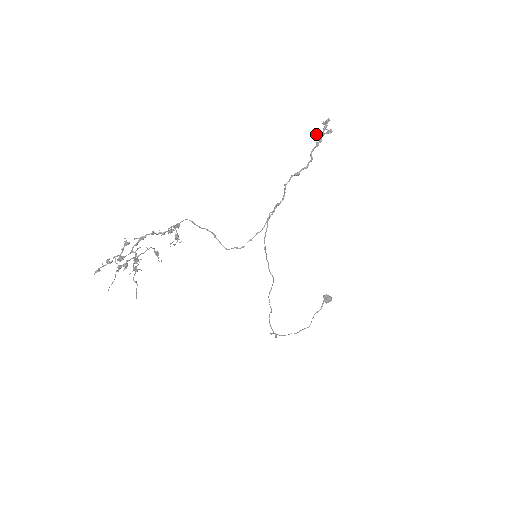
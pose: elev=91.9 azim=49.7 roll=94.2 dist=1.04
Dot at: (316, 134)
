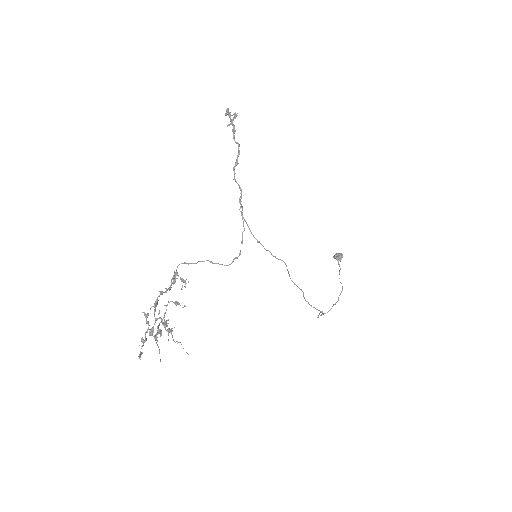
Dot at: (227, 125)
